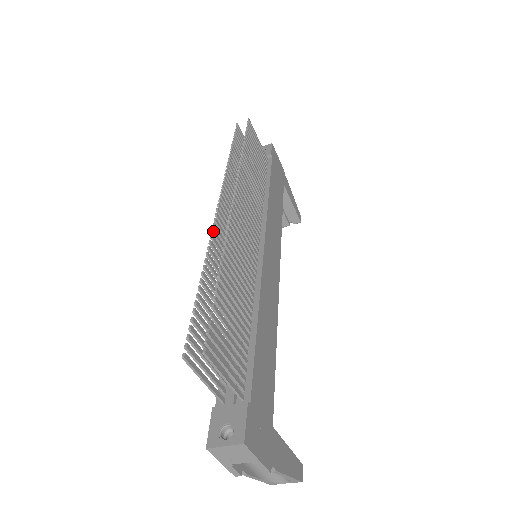
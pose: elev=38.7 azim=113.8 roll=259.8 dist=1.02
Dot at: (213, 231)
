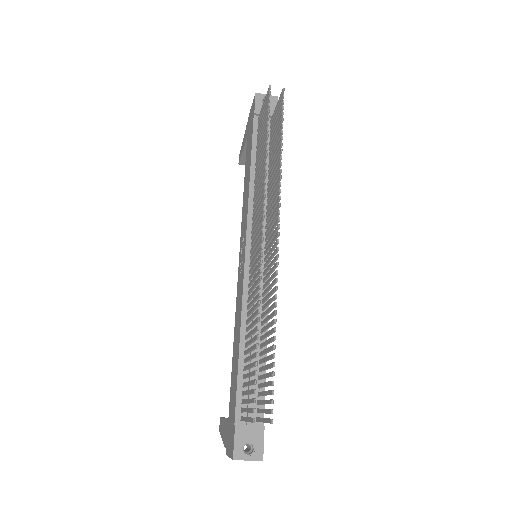
Dot at: occluded
